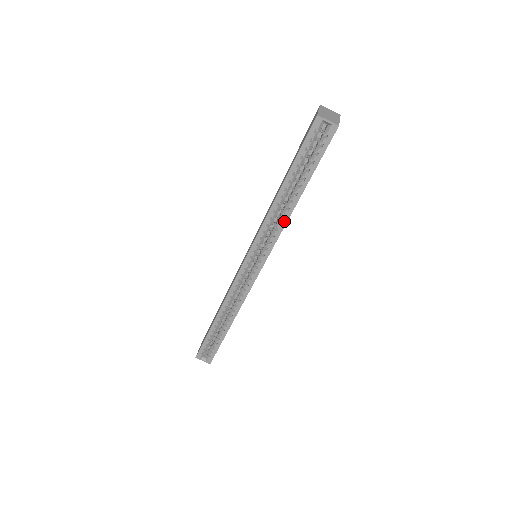
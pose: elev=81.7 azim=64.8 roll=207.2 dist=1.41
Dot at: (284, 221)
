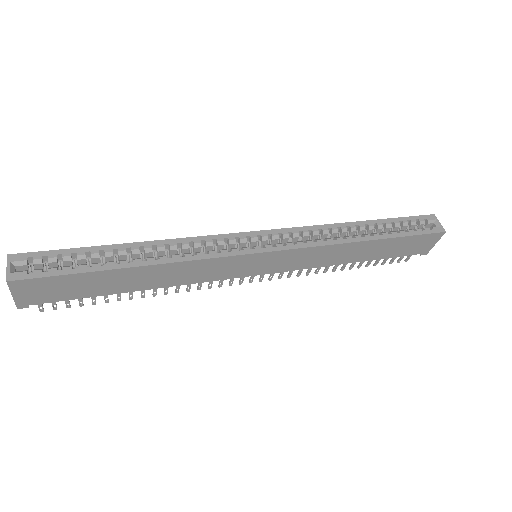
Dot at: (340, 241)
